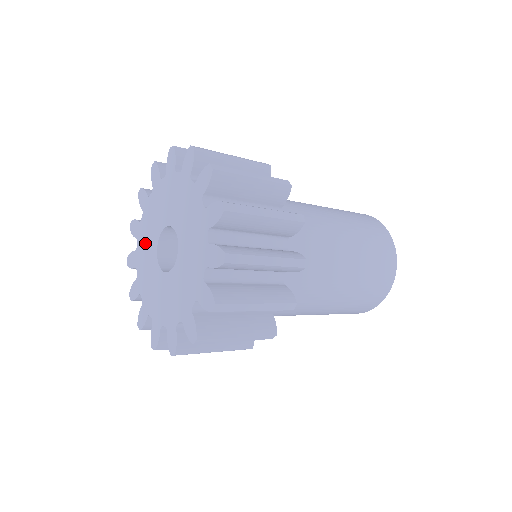
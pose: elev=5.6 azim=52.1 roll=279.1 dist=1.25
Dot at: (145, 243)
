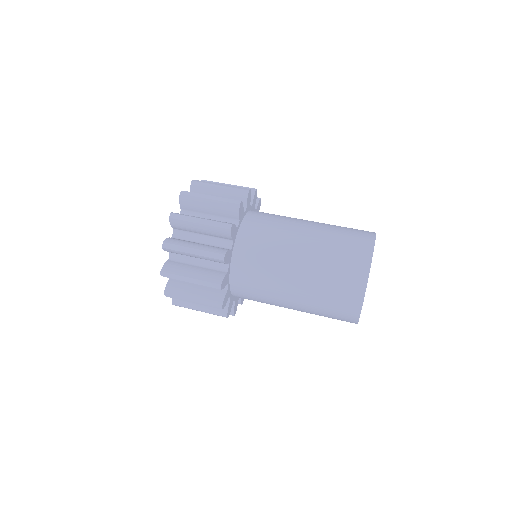
Dot at: occluded
